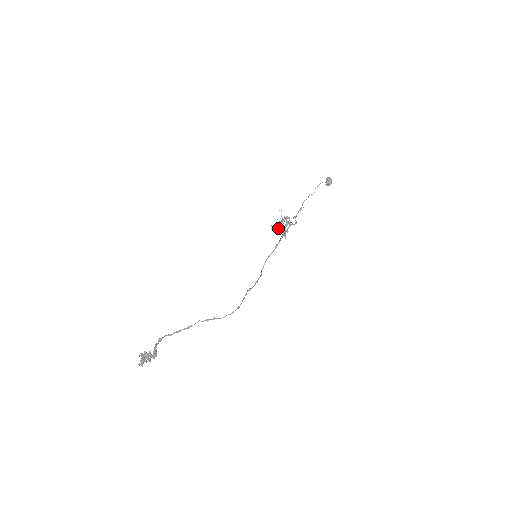
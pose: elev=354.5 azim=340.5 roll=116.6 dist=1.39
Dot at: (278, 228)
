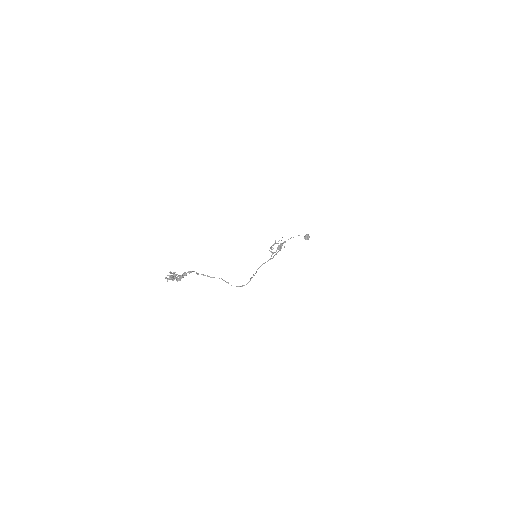
Dot at: occluded
